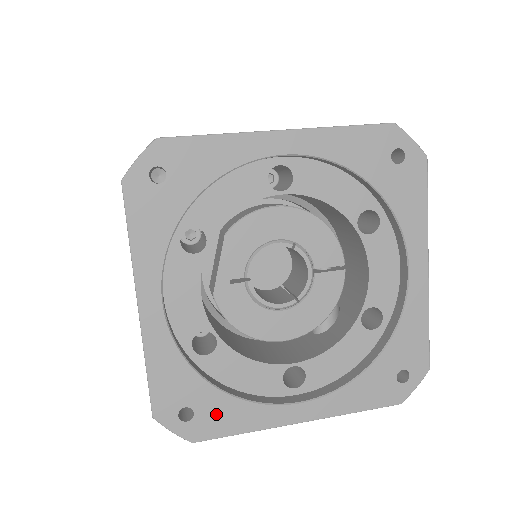
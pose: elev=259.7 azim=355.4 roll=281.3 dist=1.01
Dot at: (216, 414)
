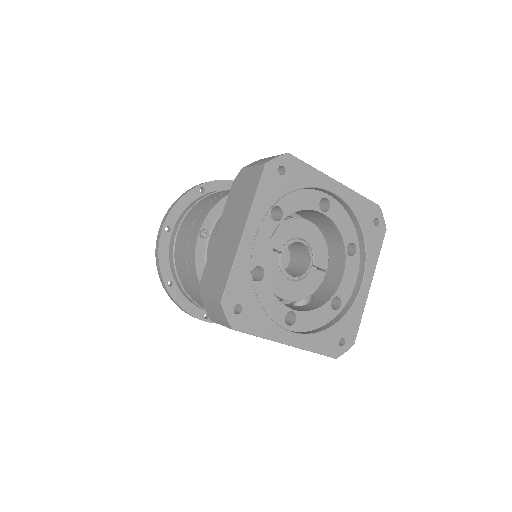
Dot at: (252, 317)
